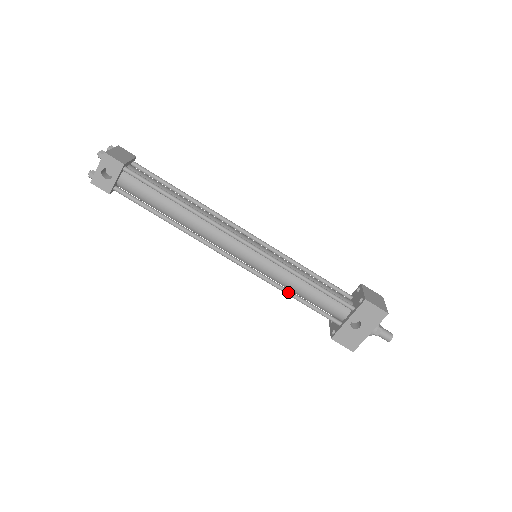
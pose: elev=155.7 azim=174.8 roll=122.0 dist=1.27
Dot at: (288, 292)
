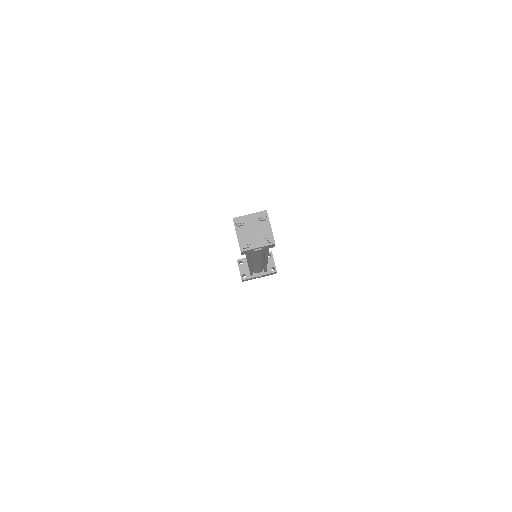
Dot at: occluded
